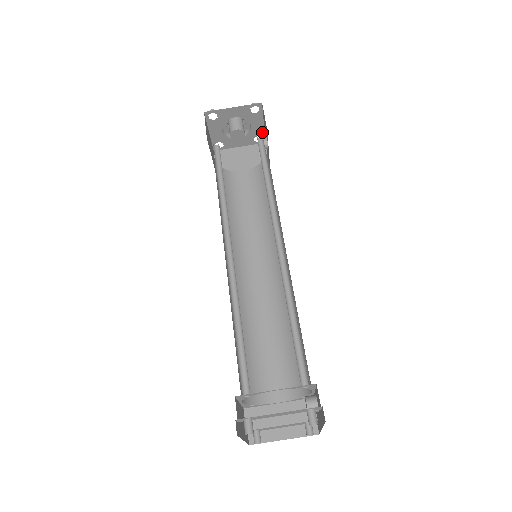
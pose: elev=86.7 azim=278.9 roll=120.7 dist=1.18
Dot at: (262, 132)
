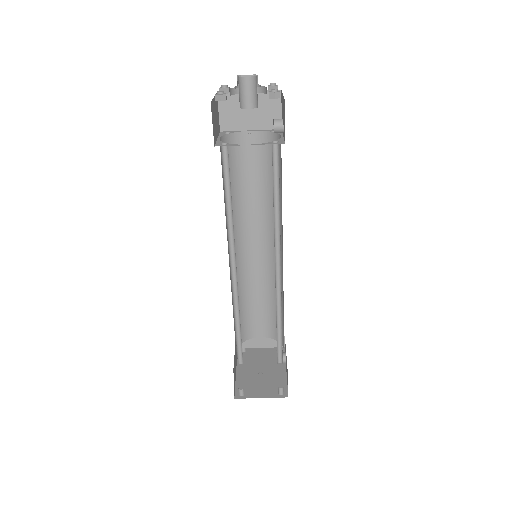
Dot at: occluded
